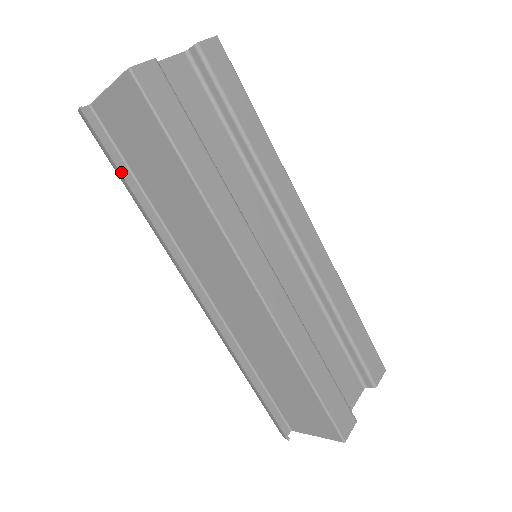
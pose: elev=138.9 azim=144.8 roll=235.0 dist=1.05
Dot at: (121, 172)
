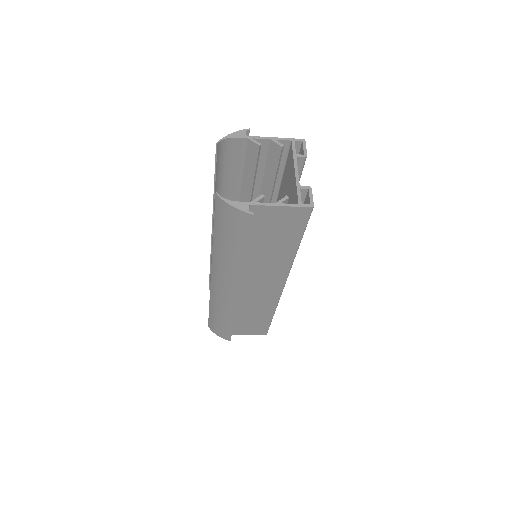
Dot at: occluded
